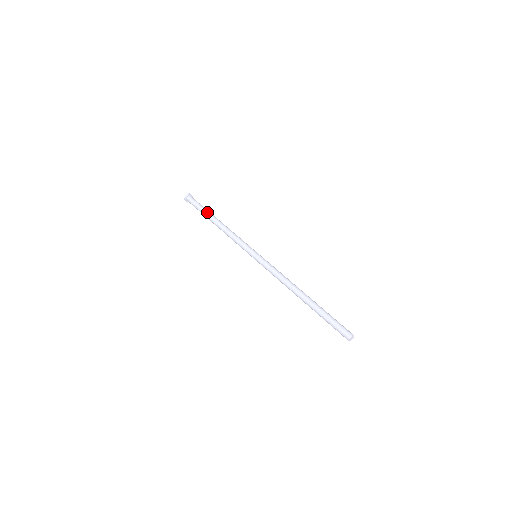
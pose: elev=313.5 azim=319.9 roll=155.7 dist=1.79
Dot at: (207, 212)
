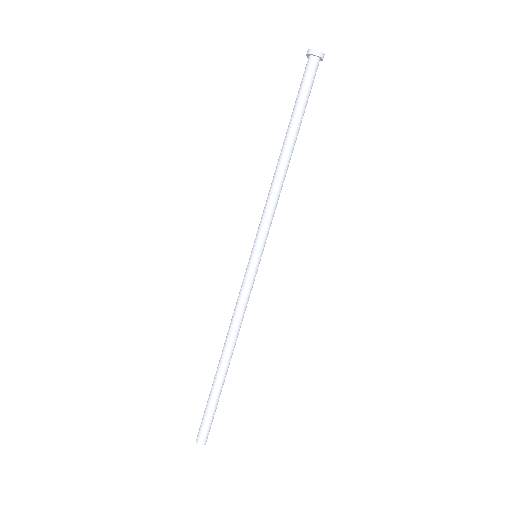
Dot at: (301, 121)
